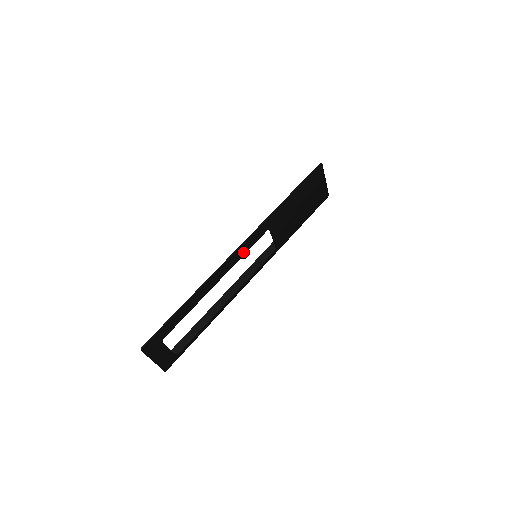
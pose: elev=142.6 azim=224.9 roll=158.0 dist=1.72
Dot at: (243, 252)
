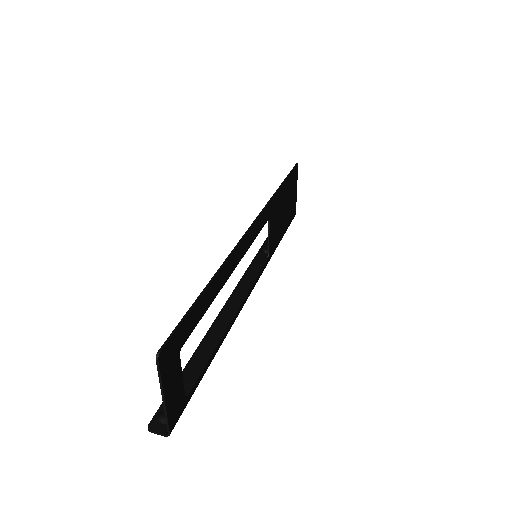
Dot at: (253, 236)
